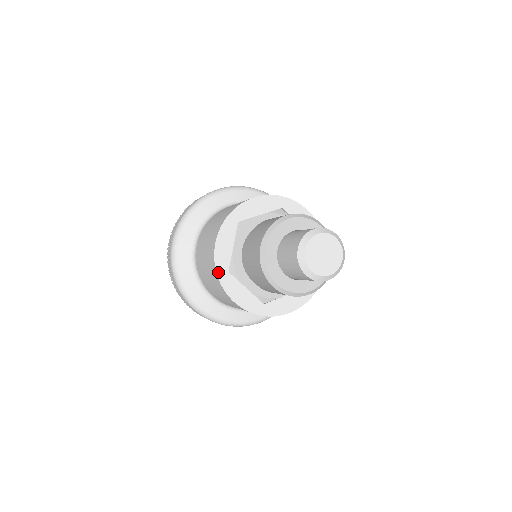
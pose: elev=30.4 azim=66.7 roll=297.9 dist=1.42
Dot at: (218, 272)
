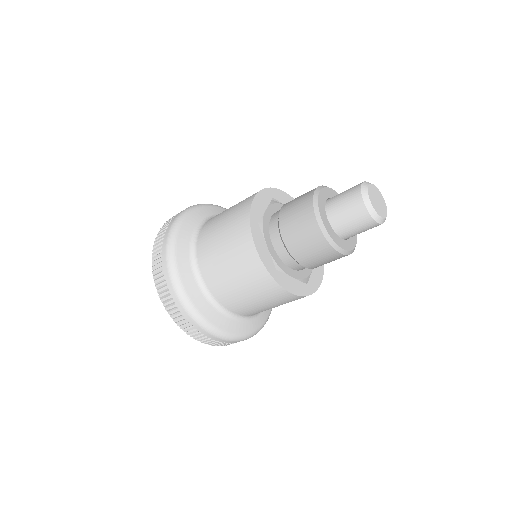
Dot at: (251, 217)
